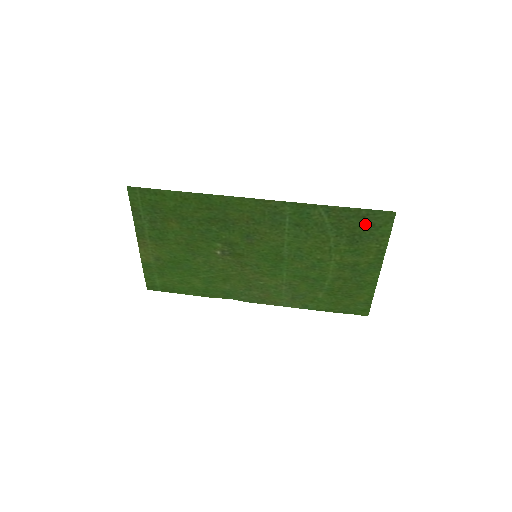
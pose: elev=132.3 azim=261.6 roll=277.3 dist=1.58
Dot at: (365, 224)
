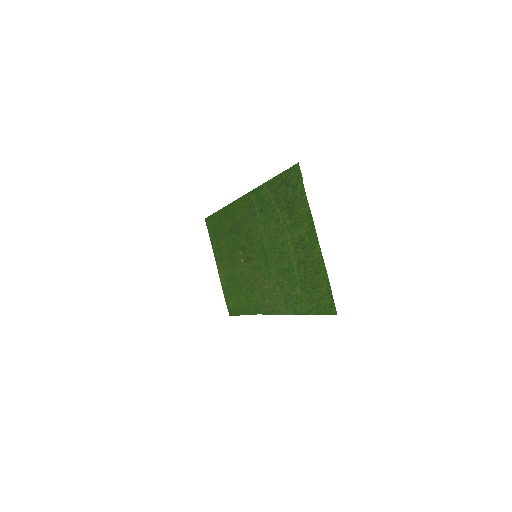
Dot at: (289, 188)
